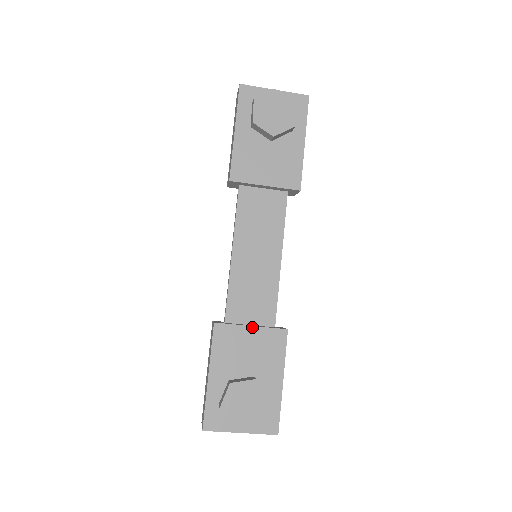
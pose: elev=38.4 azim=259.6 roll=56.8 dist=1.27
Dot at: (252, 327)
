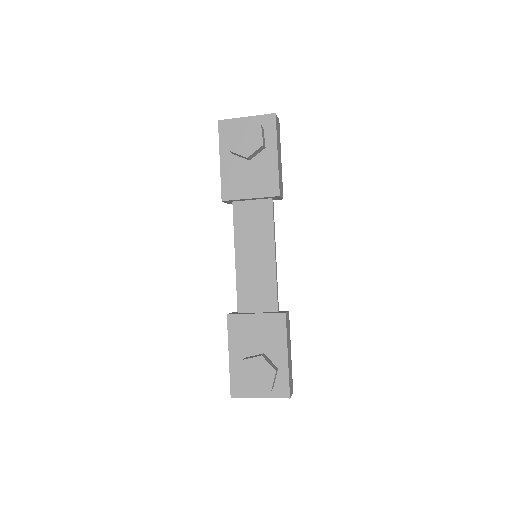
Dot at: (256, 314)
